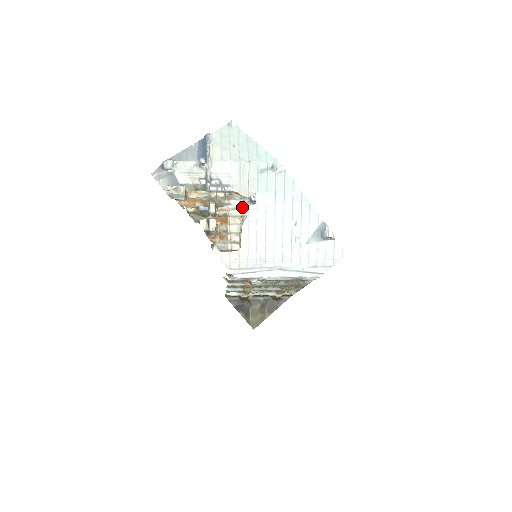
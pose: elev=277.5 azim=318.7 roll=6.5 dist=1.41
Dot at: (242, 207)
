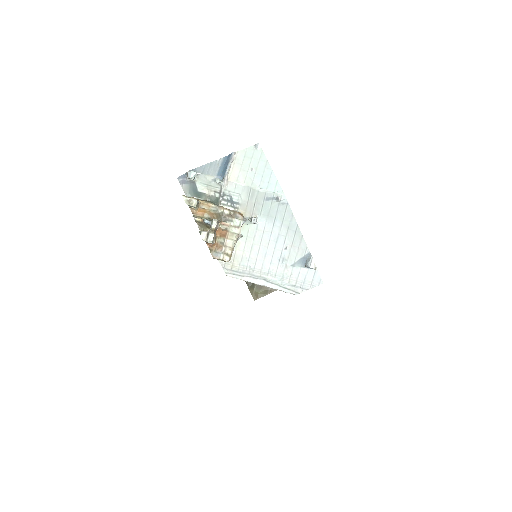
Dot at: (245, 223)
